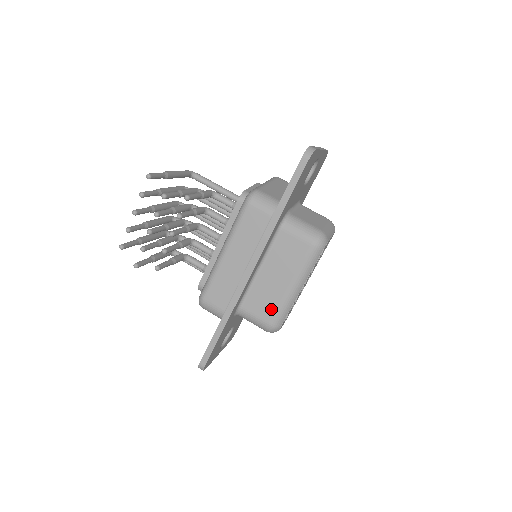
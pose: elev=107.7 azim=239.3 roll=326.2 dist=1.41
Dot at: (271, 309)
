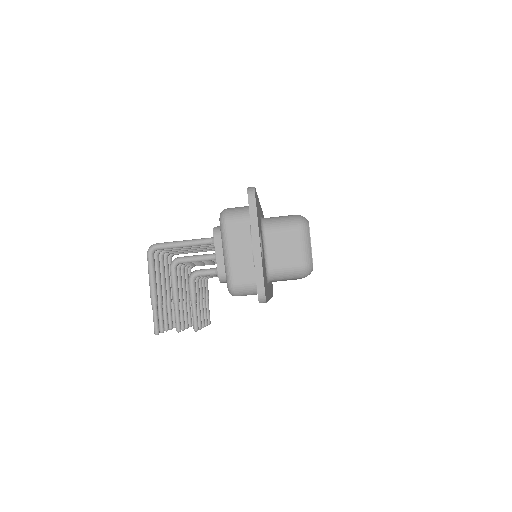
Dot at: occluded
